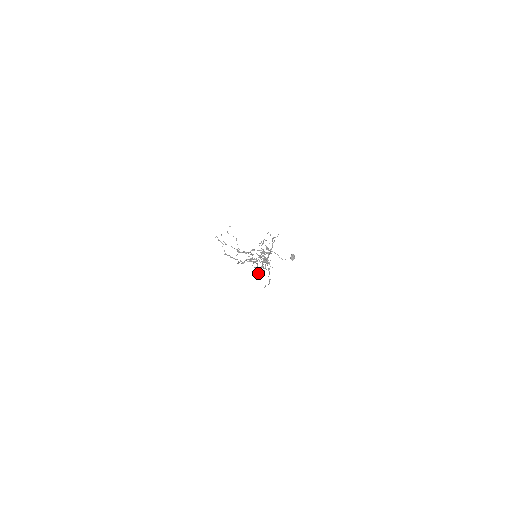
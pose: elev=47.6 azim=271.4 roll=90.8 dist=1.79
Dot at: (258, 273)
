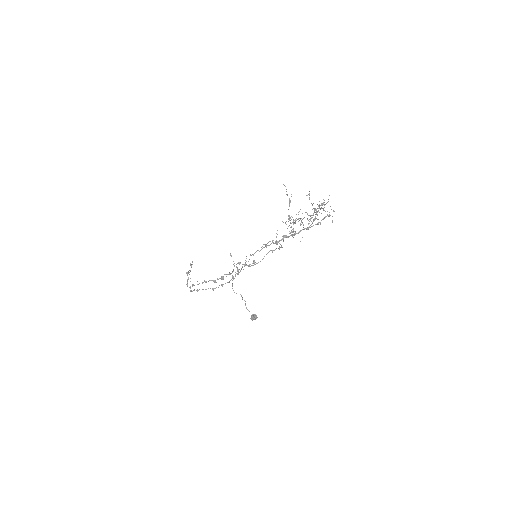
Dot at: (298, 214)
